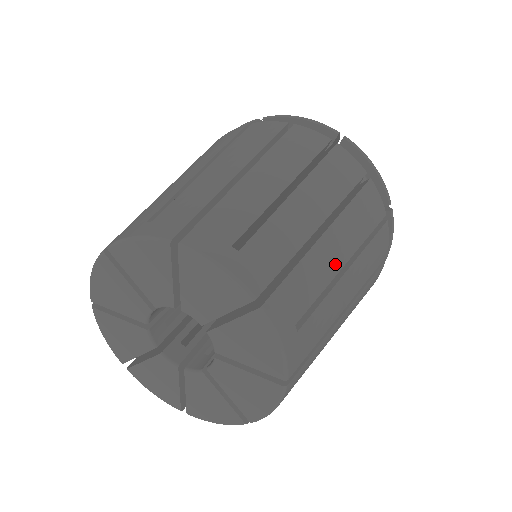
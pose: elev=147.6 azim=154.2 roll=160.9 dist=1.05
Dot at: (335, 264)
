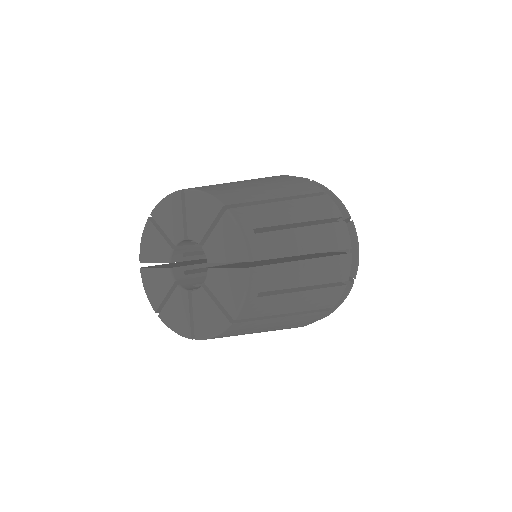
Dot at: (248, 183)
